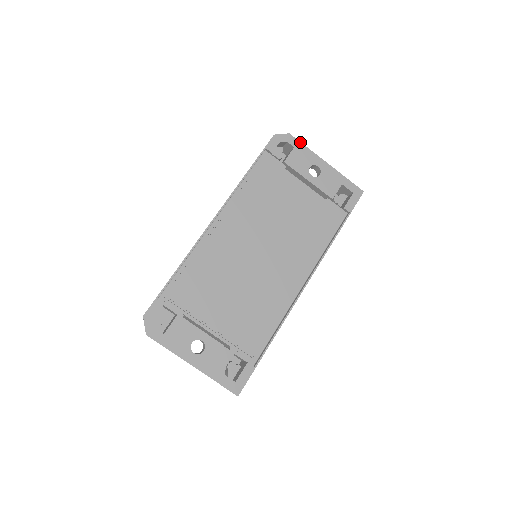
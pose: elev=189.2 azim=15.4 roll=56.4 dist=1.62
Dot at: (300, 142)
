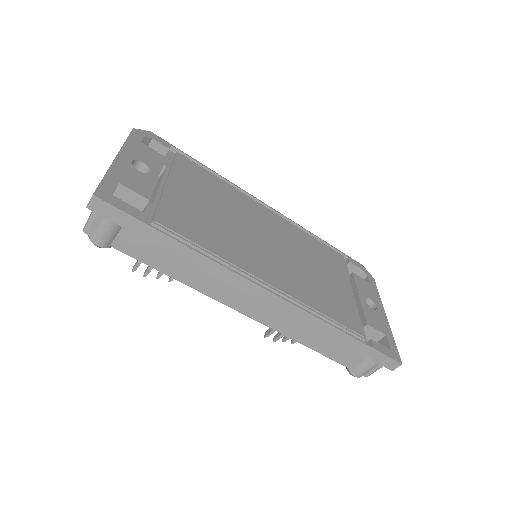
Dot at: (377, 289)
